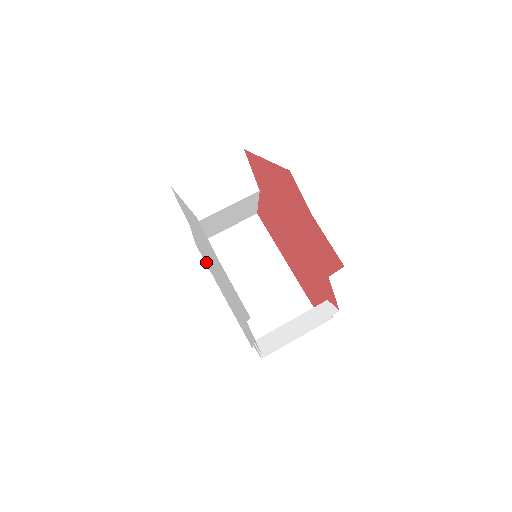
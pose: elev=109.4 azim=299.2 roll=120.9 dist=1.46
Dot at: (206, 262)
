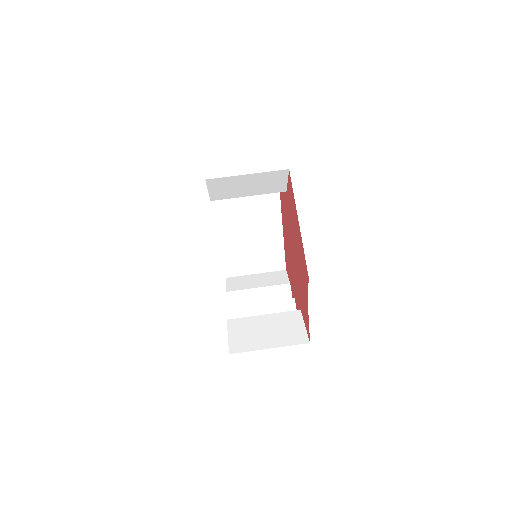
Dot at: occluded
